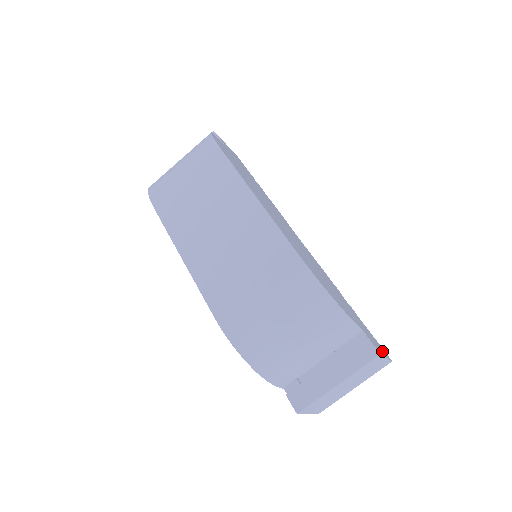
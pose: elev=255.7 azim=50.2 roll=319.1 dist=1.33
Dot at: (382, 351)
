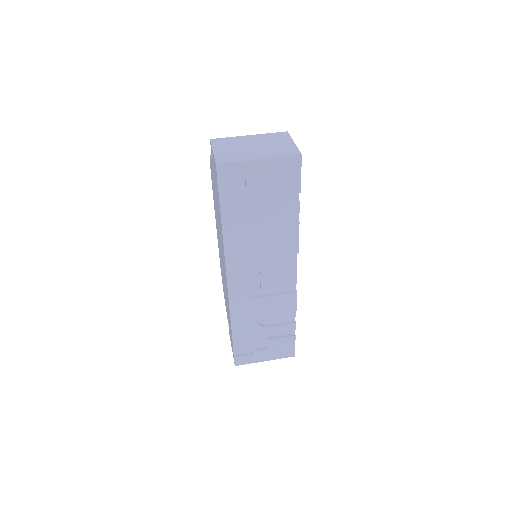
Dot at: occluded
